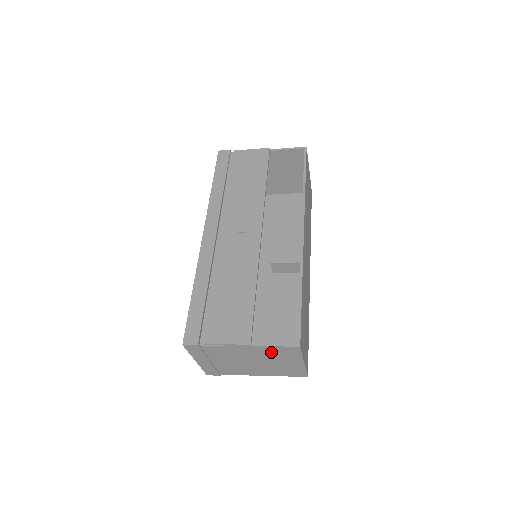
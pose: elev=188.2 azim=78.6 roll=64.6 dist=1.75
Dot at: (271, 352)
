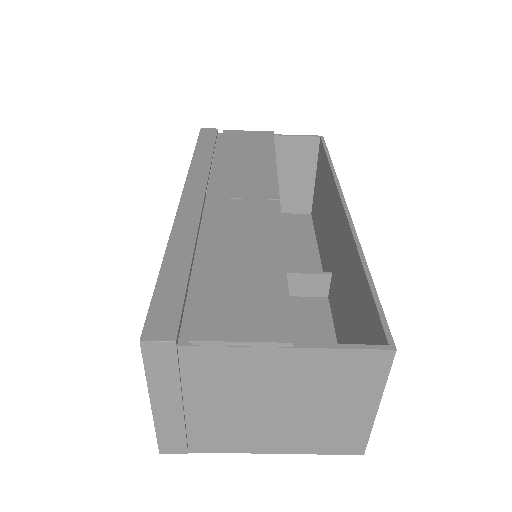
Dot at: (326, 370)
